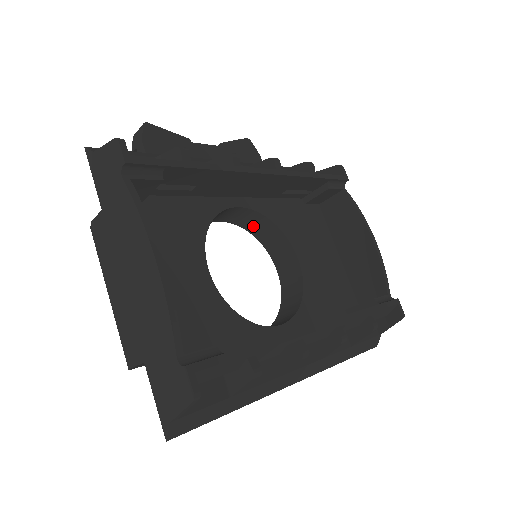
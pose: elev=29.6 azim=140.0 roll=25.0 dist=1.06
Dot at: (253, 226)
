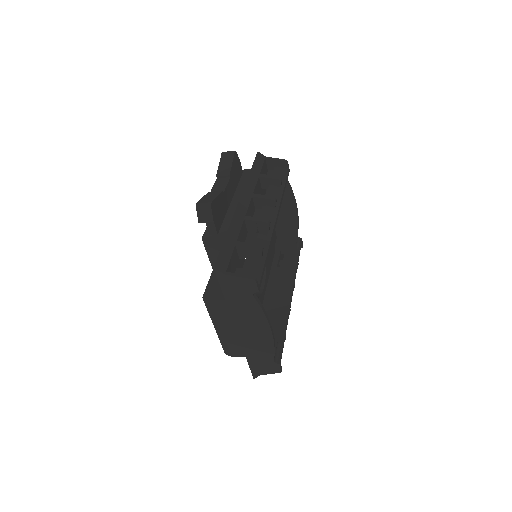
Dot at: occluded
